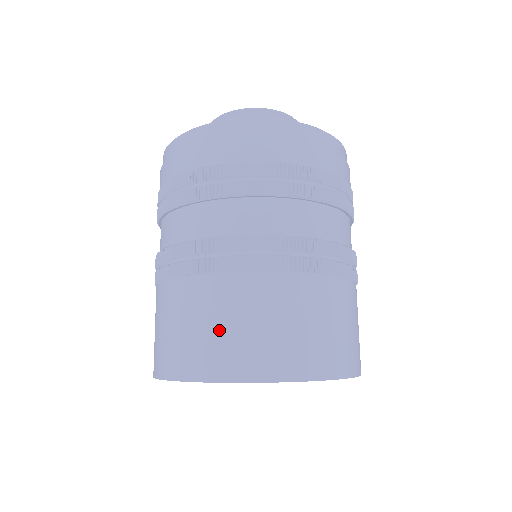
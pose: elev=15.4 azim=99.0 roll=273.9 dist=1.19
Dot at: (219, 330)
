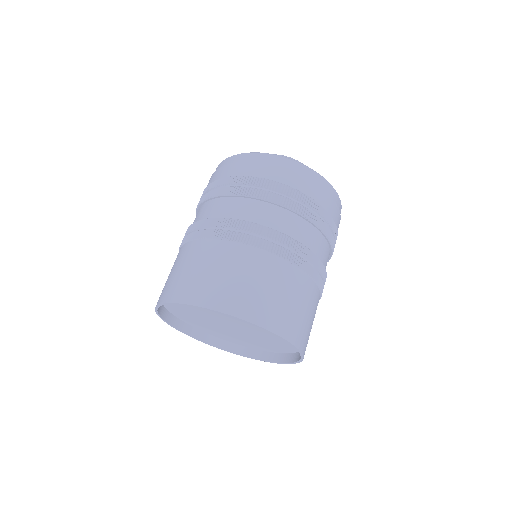
Dot at: (247, 284)
